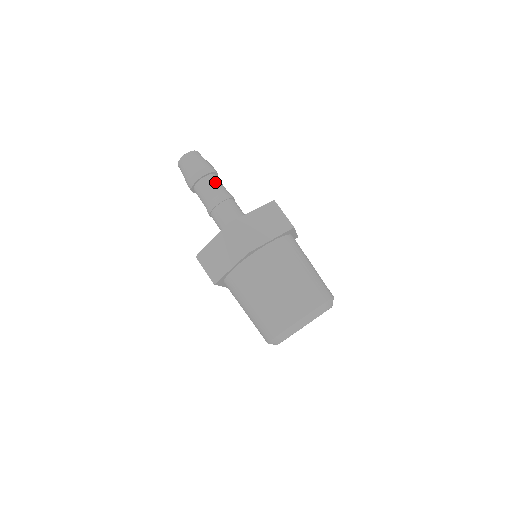
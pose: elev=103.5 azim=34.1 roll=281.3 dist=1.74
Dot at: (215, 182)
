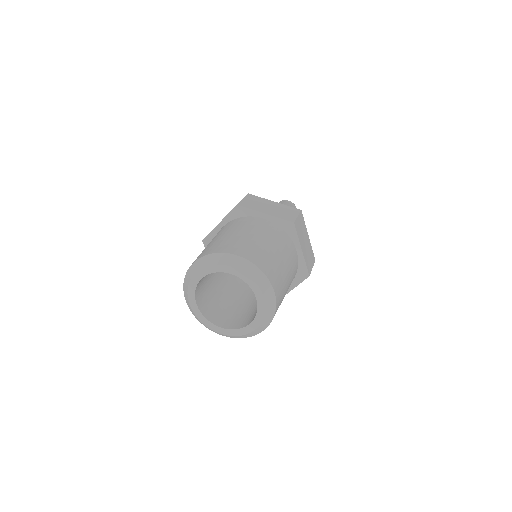
Dot at: occluded
